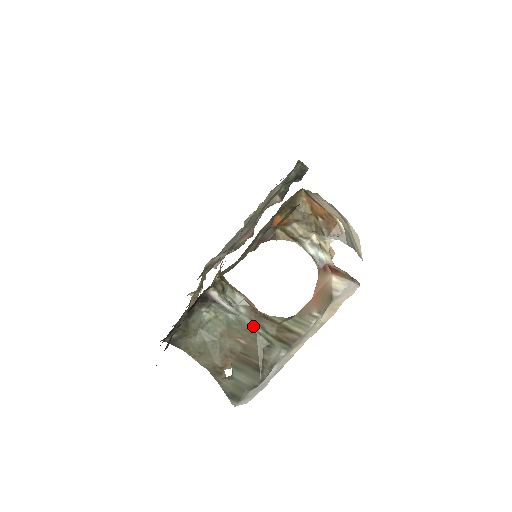
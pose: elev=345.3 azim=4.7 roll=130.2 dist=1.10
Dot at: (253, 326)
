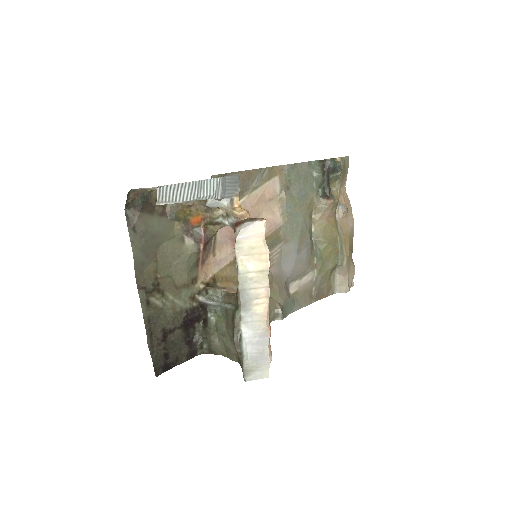
Dot at: (226, 306)
